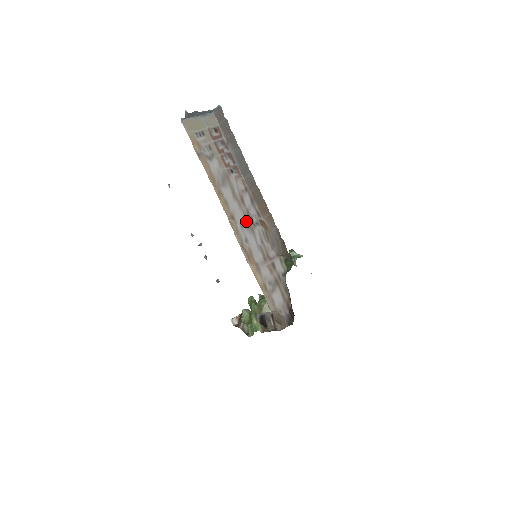
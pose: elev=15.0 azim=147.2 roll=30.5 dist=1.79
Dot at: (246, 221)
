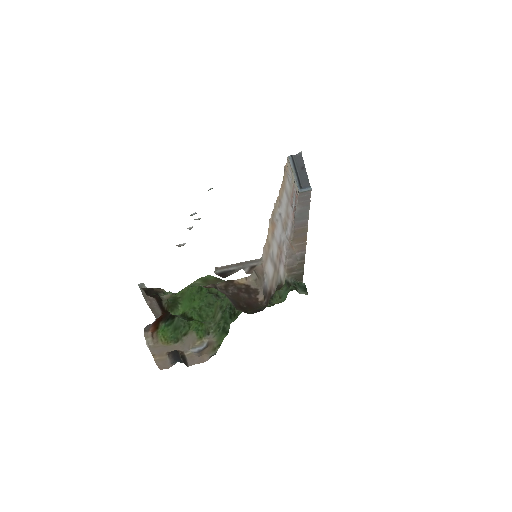
Dot at: (284, 220)
